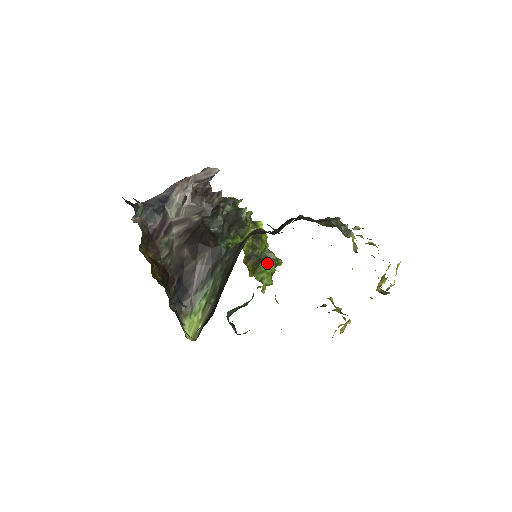
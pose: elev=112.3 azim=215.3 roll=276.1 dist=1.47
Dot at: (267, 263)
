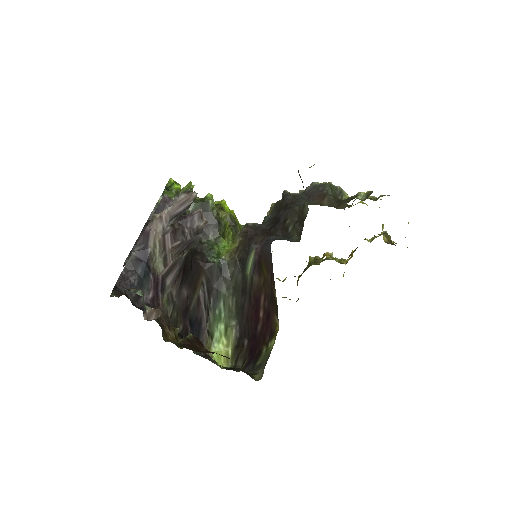
Dot at: occluded
